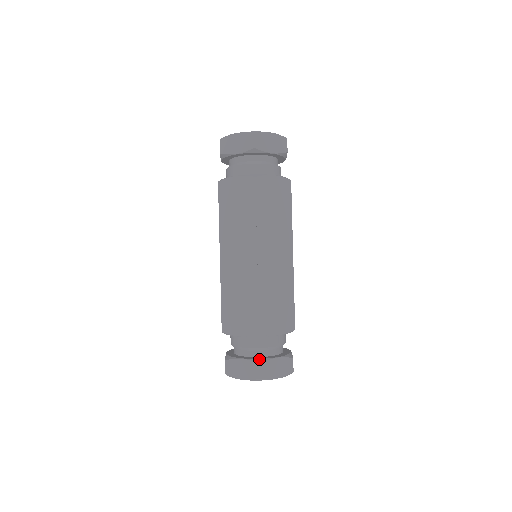
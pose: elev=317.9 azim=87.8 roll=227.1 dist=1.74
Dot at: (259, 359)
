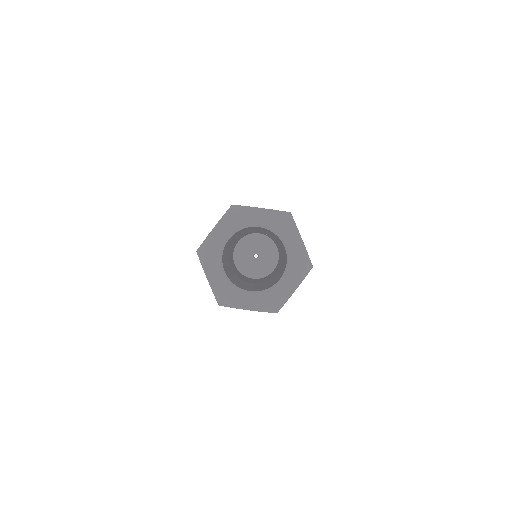
Dot at: occluded
